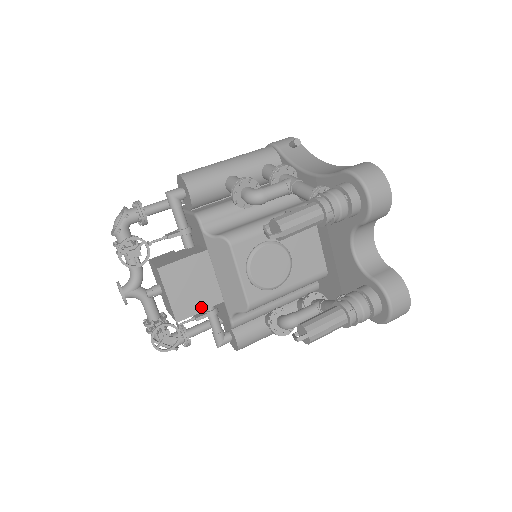
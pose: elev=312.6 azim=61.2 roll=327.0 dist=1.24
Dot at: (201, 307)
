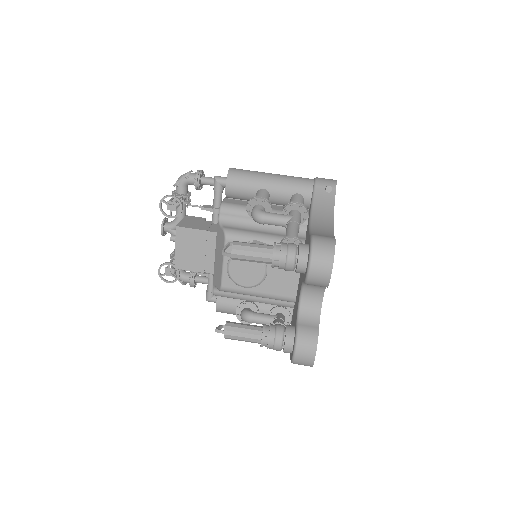
Dot at: (195, 268)
